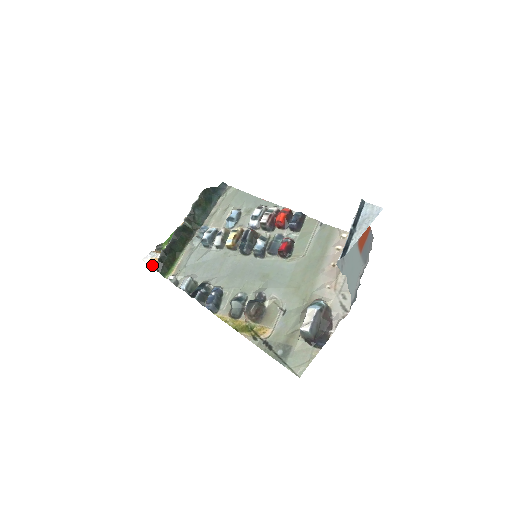
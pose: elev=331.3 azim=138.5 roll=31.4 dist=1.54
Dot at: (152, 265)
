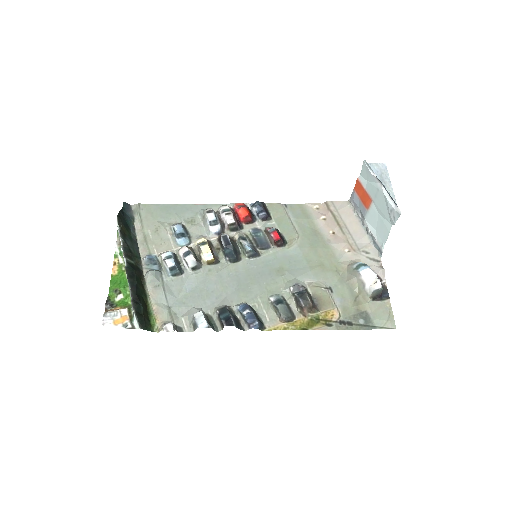
Dot at: (127, 326)
